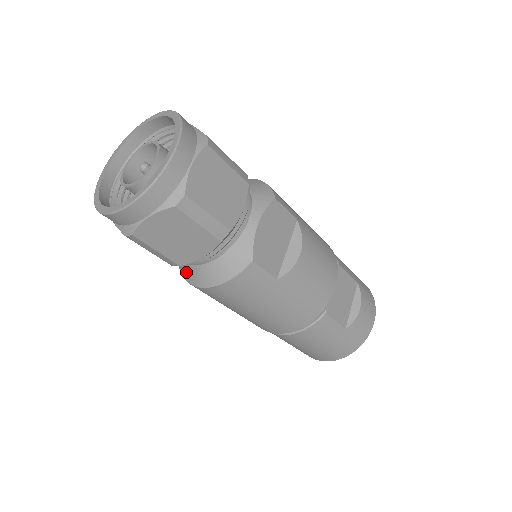
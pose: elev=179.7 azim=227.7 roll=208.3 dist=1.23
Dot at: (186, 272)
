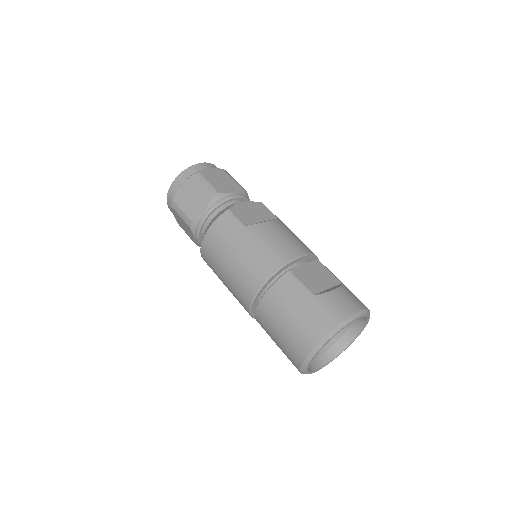
Dot at: occluded
